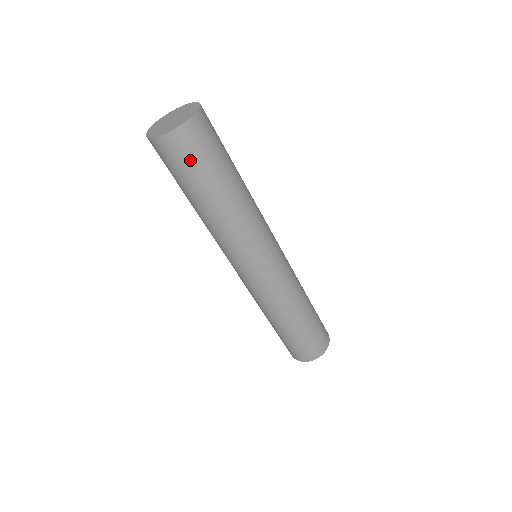
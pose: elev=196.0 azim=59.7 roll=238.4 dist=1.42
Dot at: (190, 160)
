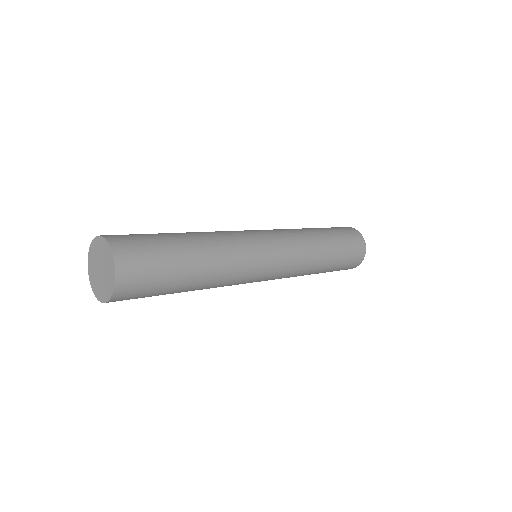
Dot at: (145, 292)
